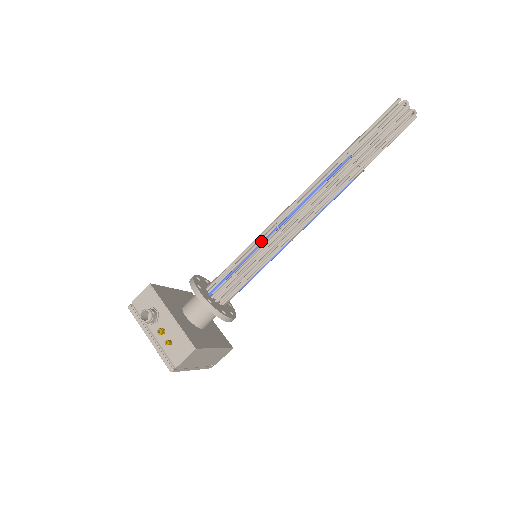
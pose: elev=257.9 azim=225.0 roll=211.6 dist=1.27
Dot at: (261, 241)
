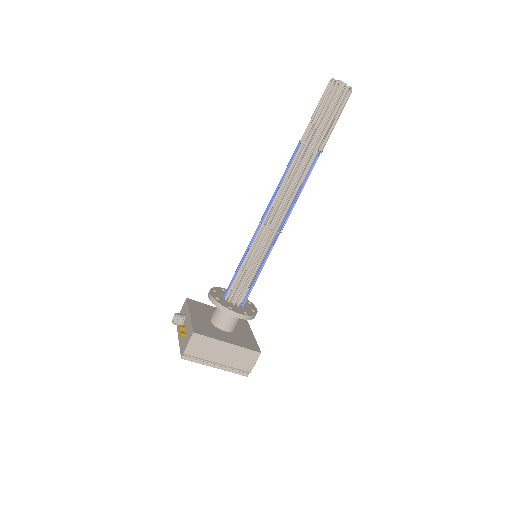
Dot at: (252, 240)
